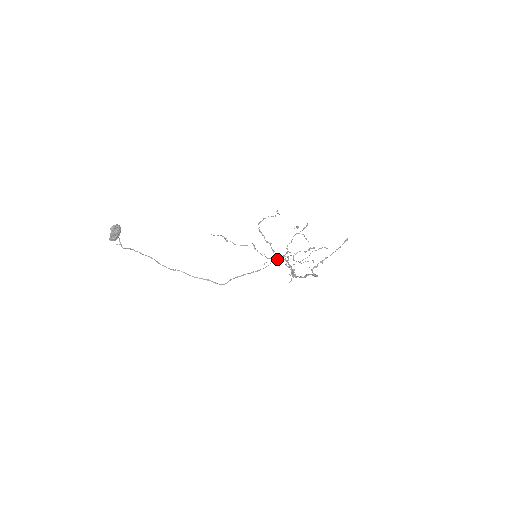
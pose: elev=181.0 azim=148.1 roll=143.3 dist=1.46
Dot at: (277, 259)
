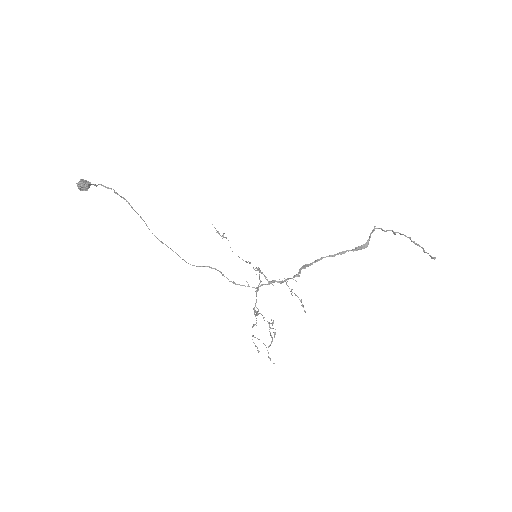
Dot at: occluded
